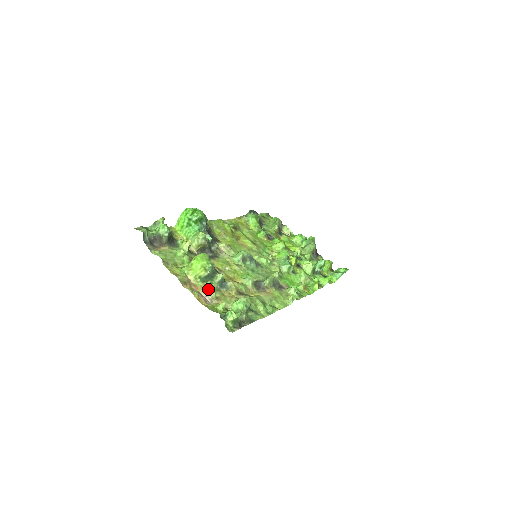
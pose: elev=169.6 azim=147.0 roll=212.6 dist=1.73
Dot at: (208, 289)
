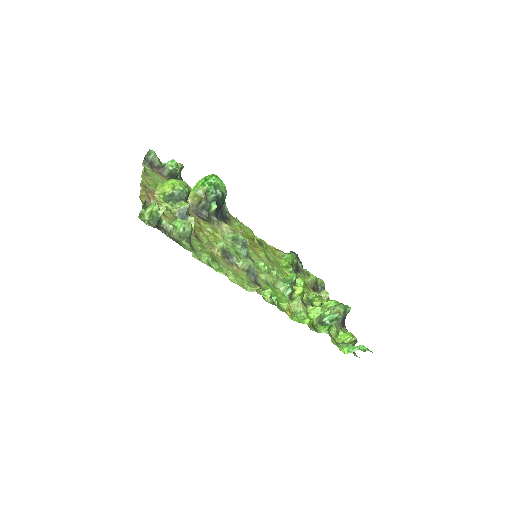
Dot at: (163, 204)
